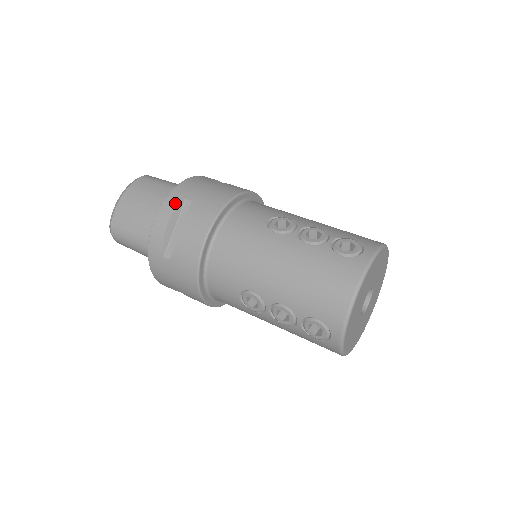
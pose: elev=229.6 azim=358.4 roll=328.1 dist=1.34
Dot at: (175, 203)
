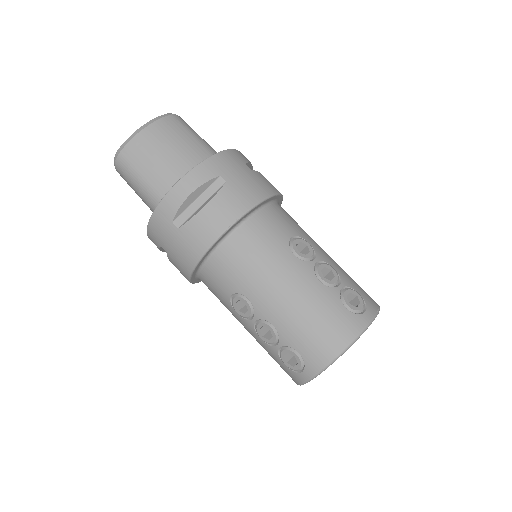
Dot at: (208, 175)
